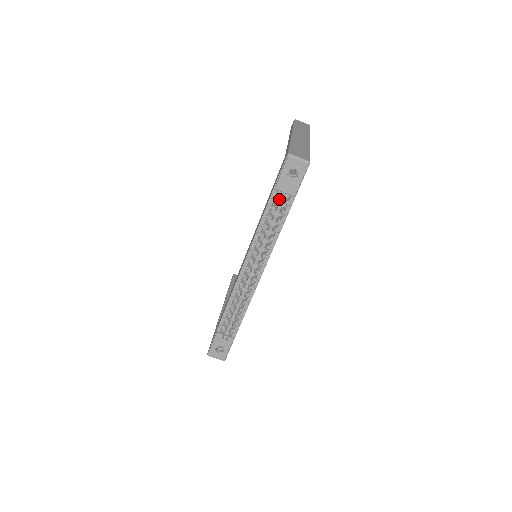
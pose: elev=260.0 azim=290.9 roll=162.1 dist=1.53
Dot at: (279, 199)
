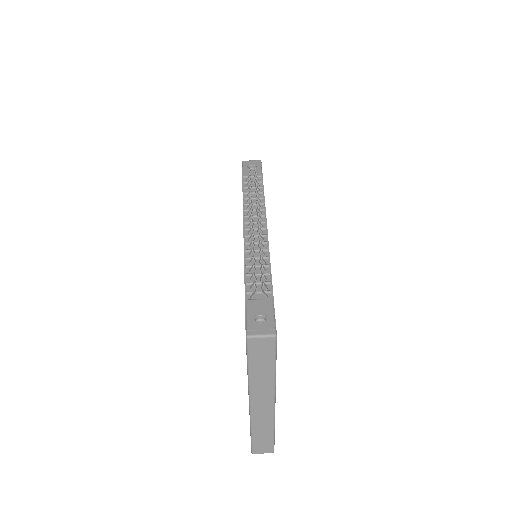
Dot at: occluded
